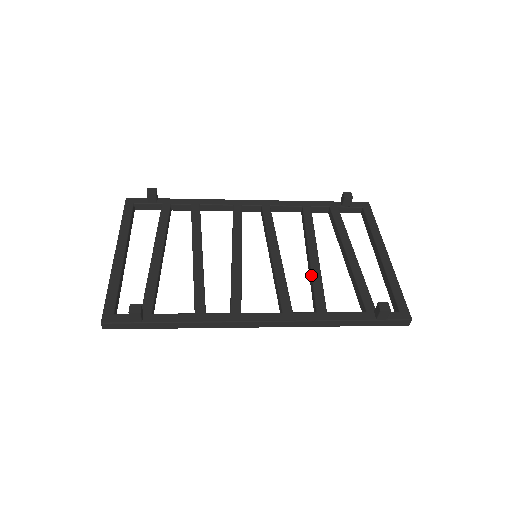
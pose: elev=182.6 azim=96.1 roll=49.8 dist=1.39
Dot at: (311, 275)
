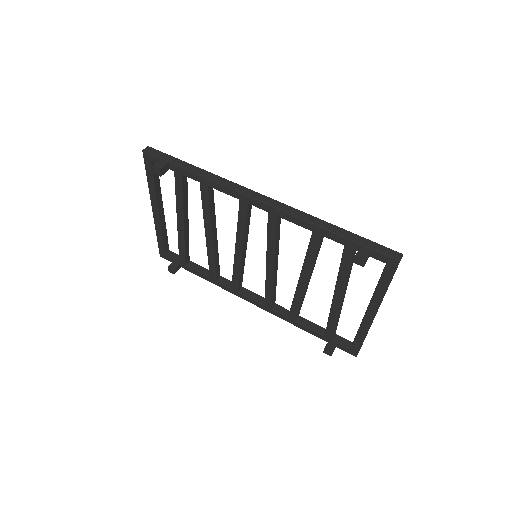
Dot at: (294, 295)
